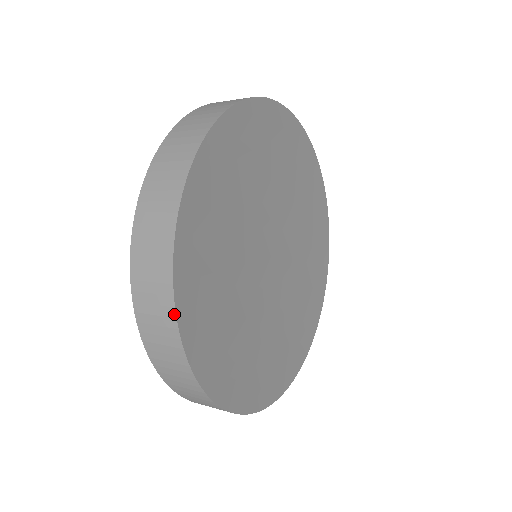
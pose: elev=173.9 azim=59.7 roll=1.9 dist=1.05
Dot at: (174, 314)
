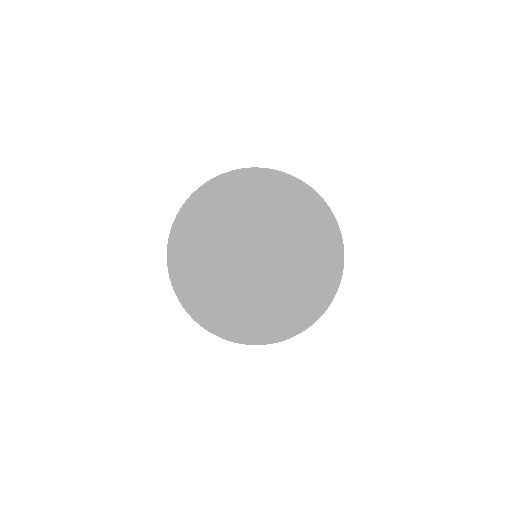
Dot at: (191, 317)
